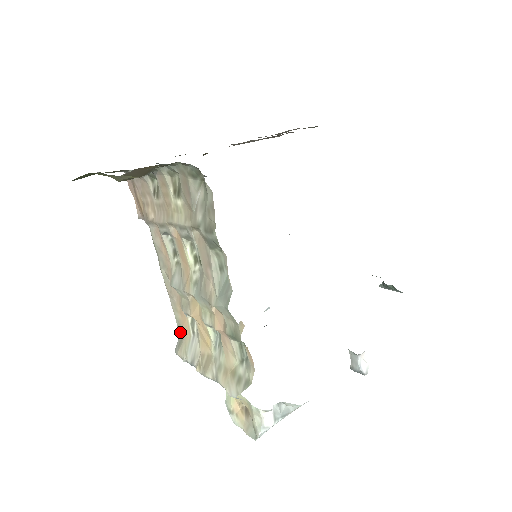
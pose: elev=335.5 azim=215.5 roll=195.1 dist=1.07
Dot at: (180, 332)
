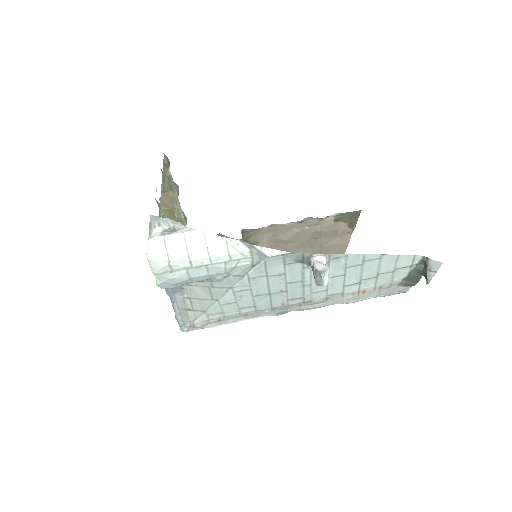
Dot at: occluded
